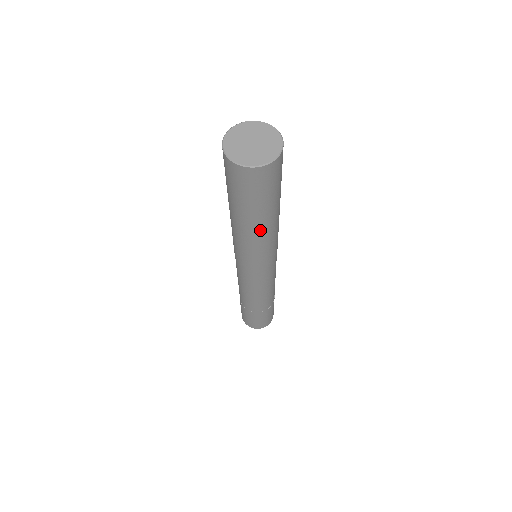
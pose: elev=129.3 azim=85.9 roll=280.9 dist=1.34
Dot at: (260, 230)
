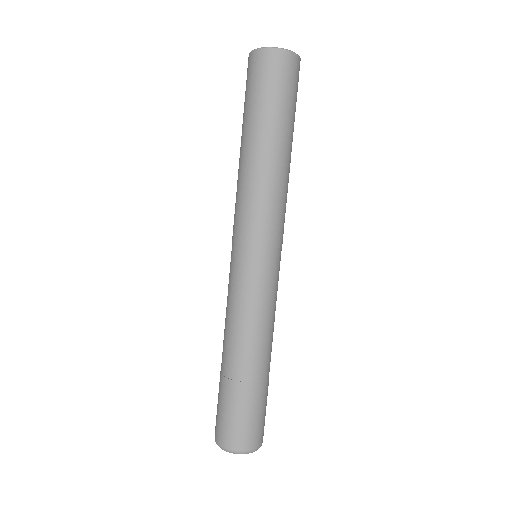
Dot at: (254, 153)
